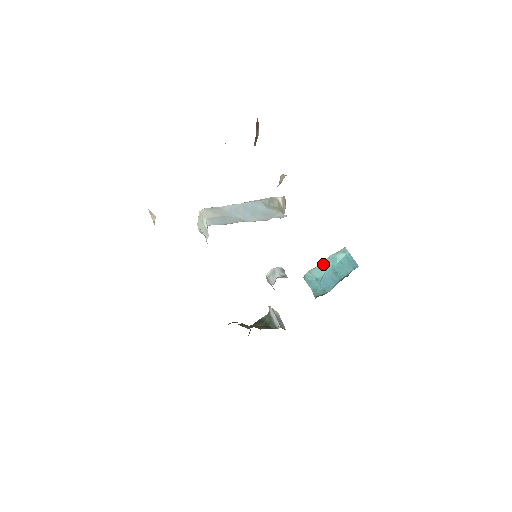
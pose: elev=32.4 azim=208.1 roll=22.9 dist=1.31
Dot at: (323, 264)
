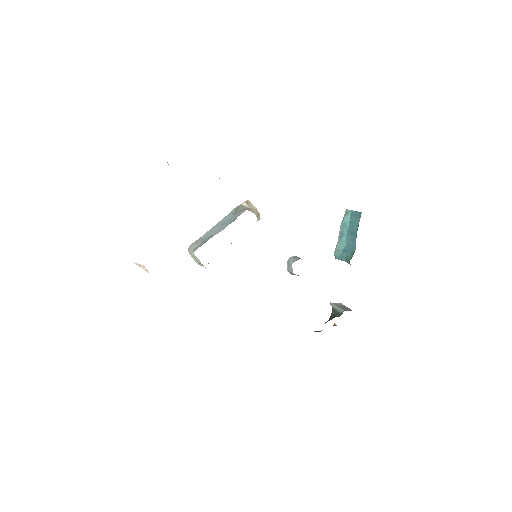
Dot at: (340, 236)
